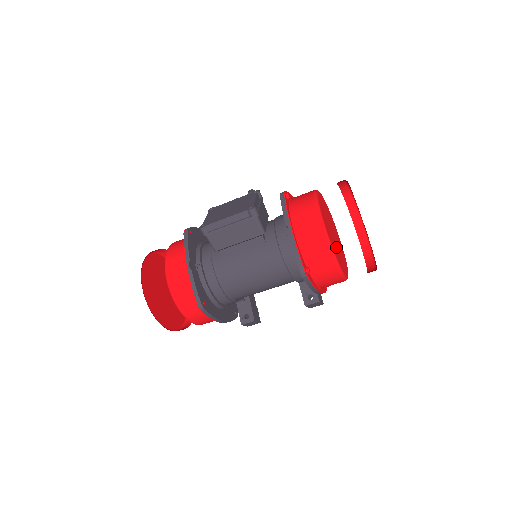
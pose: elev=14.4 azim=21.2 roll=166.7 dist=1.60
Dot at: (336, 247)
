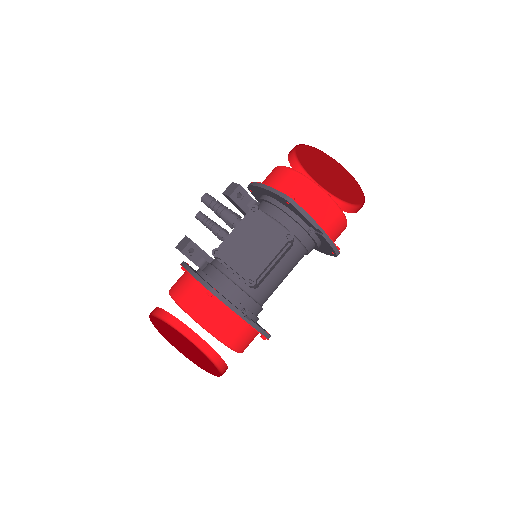
Dot at: occluded
